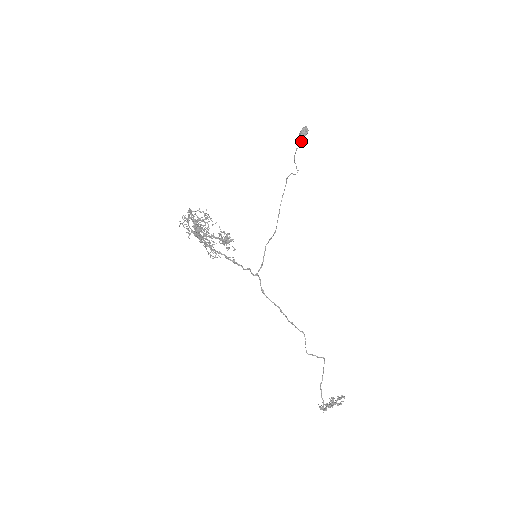
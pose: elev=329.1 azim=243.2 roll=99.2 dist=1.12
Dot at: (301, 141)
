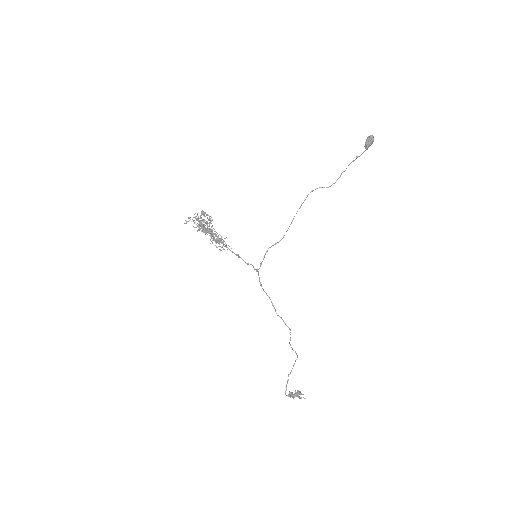
Dot at: (366, 149)
